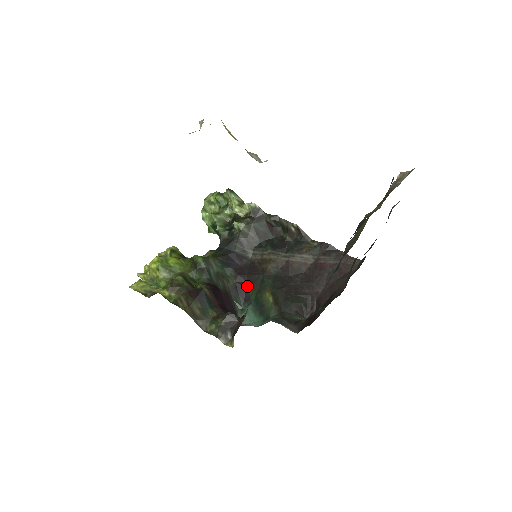
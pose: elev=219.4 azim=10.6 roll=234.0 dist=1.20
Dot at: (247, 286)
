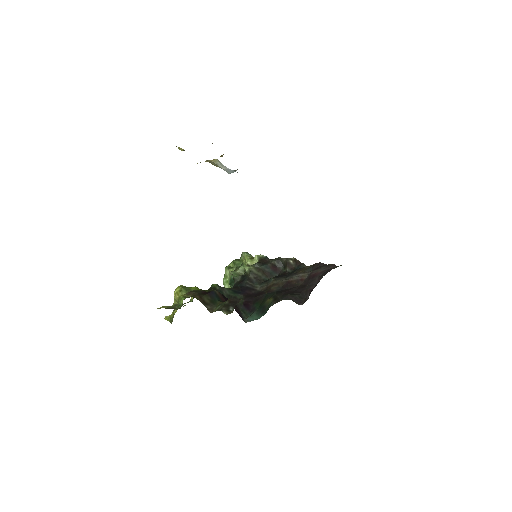
Dot at: (253, 303)
